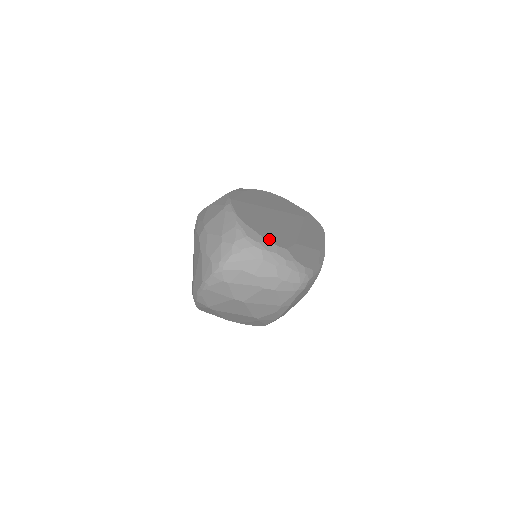
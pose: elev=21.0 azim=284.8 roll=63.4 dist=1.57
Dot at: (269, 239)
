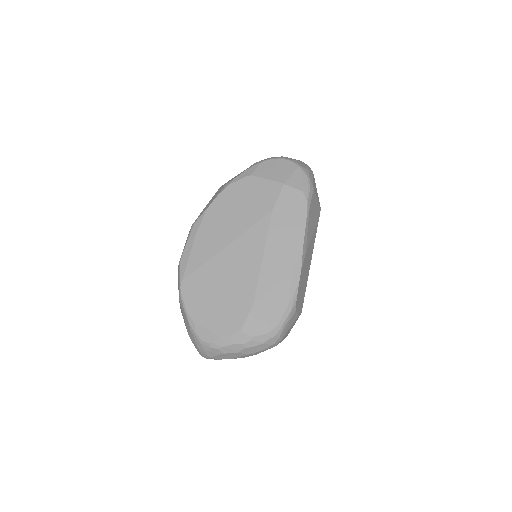
Dot at: (221, 330)
